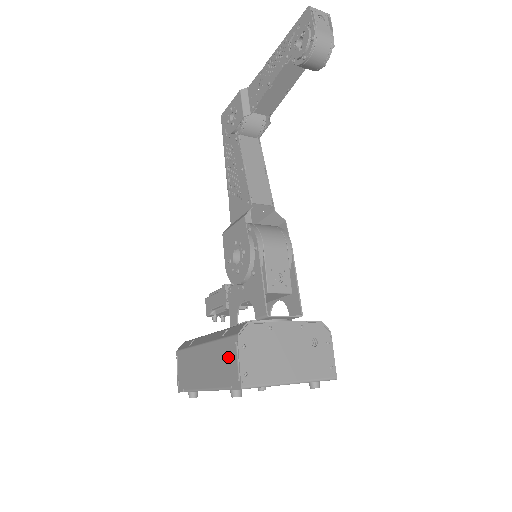
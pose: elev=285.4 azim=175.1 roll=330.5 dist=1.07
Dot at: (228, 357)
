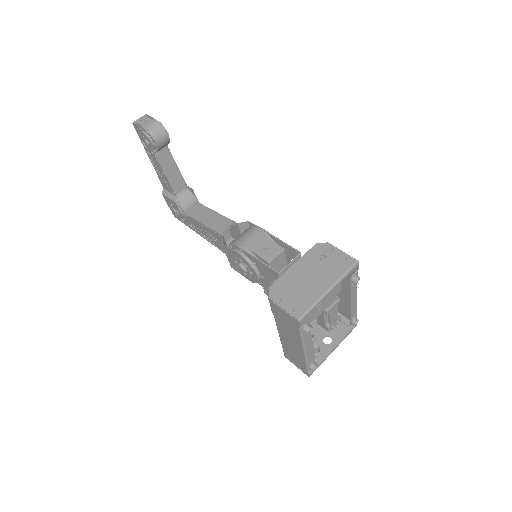
Dot at: (282, 316)
